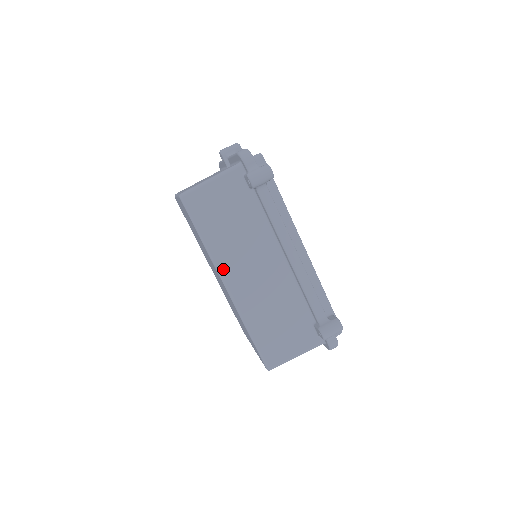
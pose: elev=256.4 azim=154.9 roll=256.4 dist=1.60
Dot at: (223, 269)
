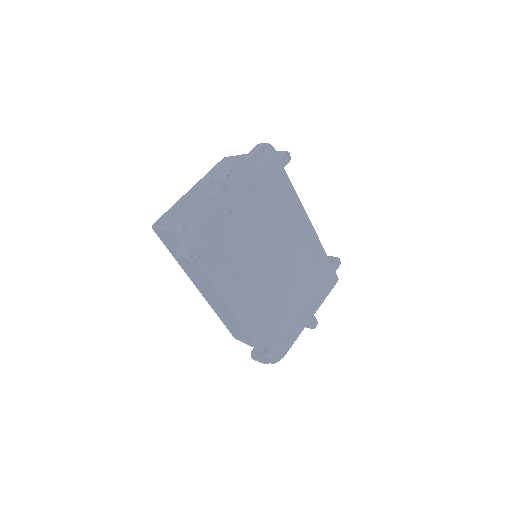
Dot at: (191, 279)
